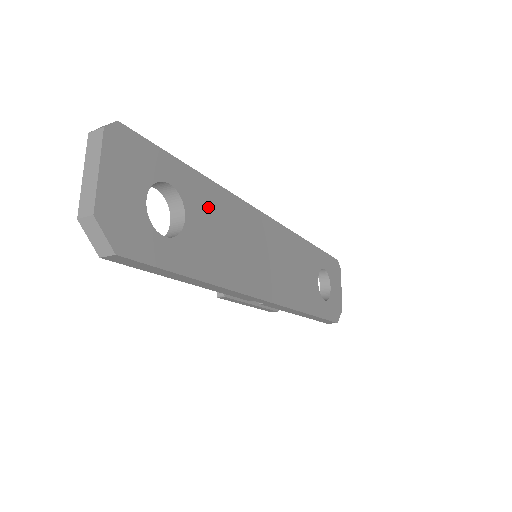
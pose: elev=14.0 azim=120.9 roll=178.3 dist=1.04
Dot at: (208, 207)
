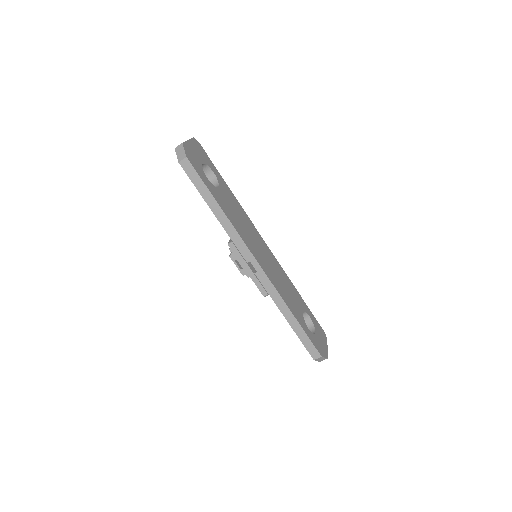
Dot at: (230, 199)
